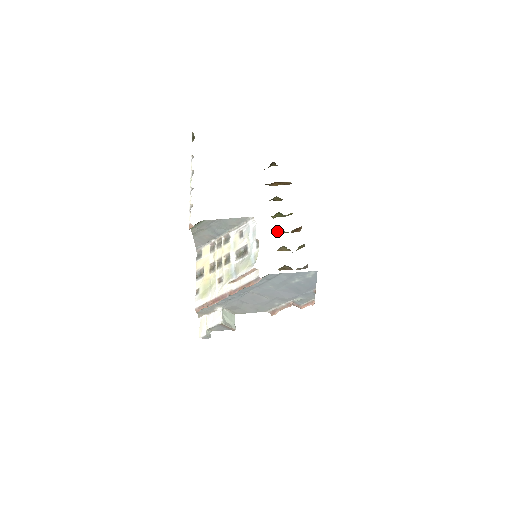
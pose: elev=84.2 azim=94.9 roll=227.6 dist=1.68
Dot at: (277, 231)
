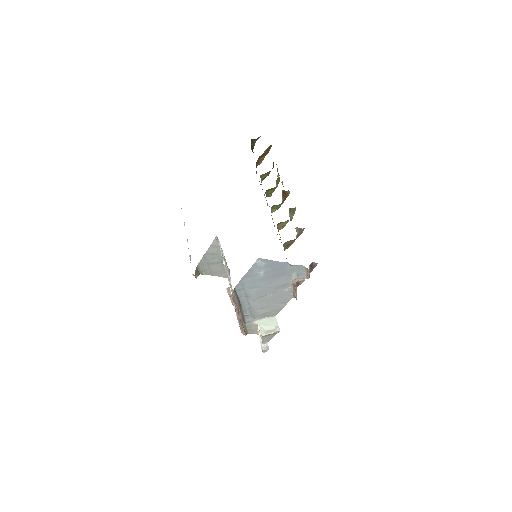
Dot at: (274, 209)
